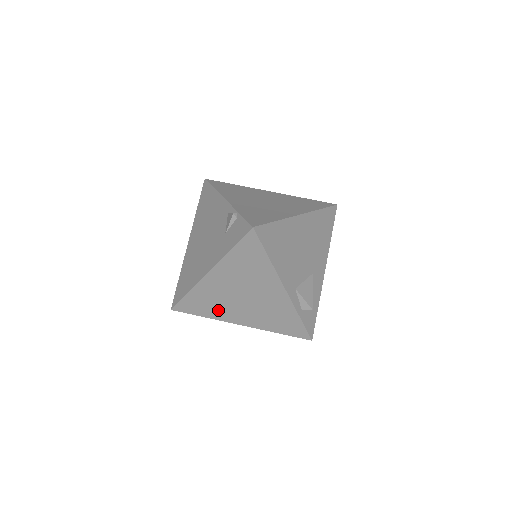
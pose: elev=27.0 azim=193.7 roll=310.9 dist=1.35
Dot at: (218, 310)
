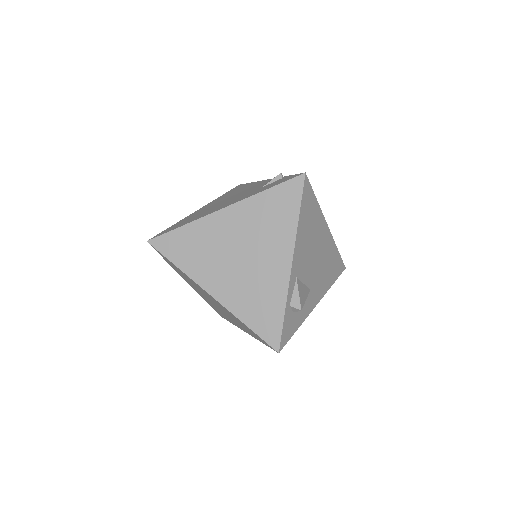
Dot at: (200, 263)
